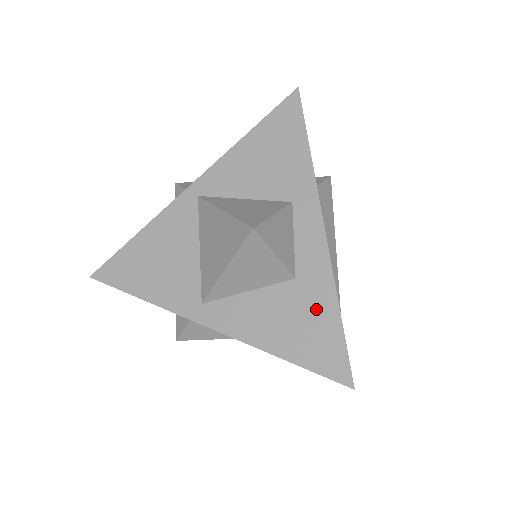
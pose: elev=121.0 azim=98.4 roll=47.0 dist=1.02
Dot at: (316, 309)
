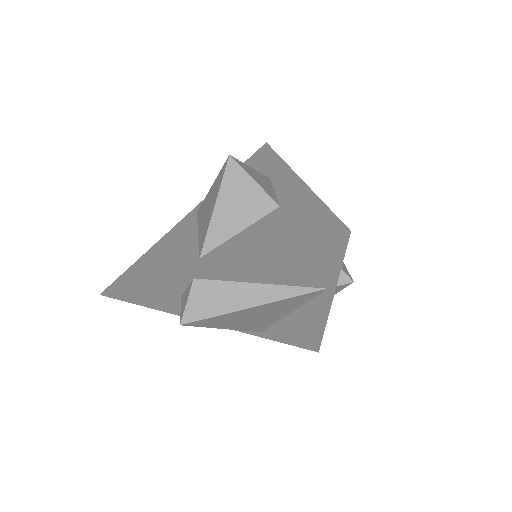
Dot at: (301, 210)
